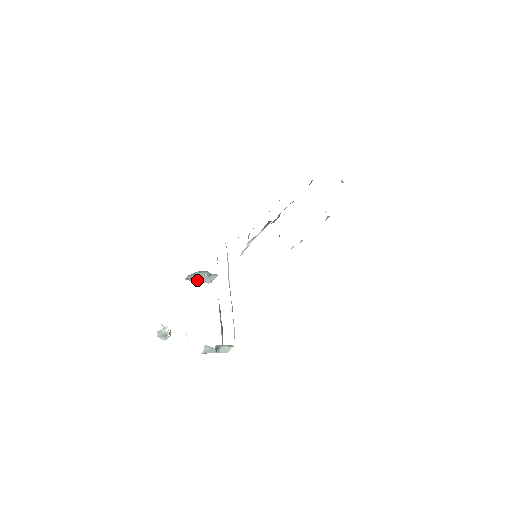
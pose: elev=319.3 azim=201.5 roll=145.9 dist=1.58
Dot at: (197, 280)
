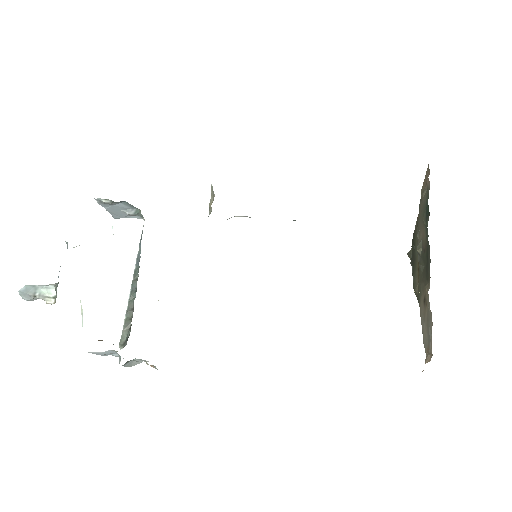
Dot at: (108, 208)
